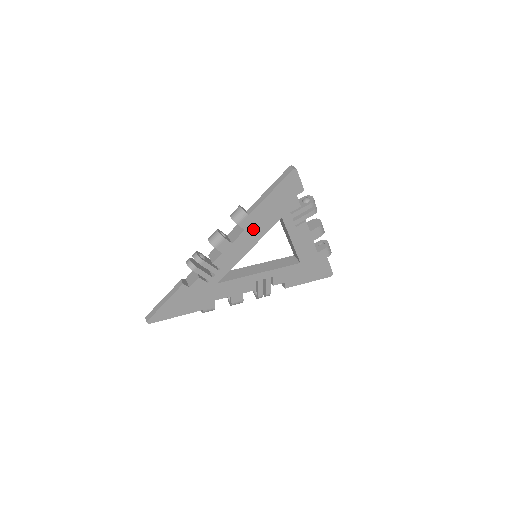
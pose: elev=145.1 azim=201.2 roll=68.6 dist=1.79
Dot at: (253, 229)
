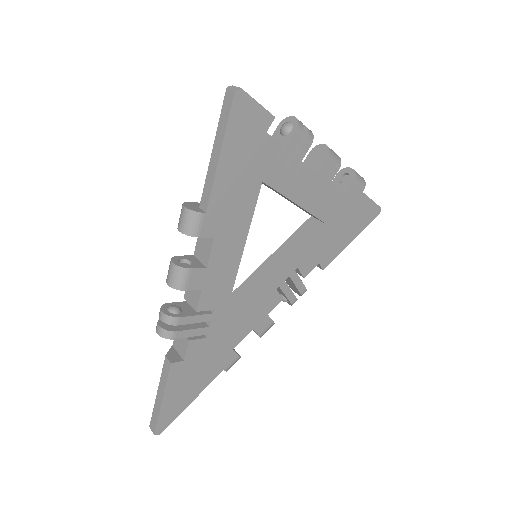
Dot at: (227, 227)
